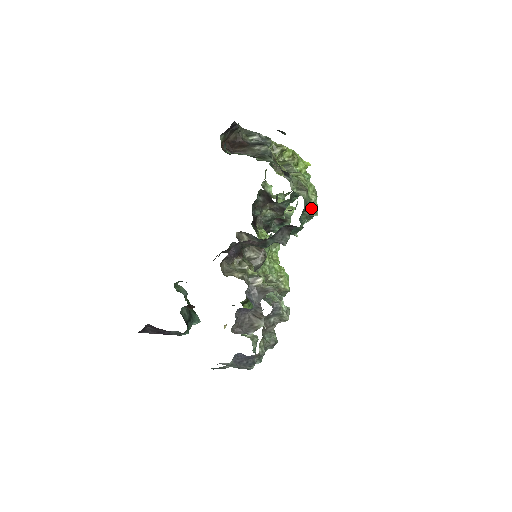
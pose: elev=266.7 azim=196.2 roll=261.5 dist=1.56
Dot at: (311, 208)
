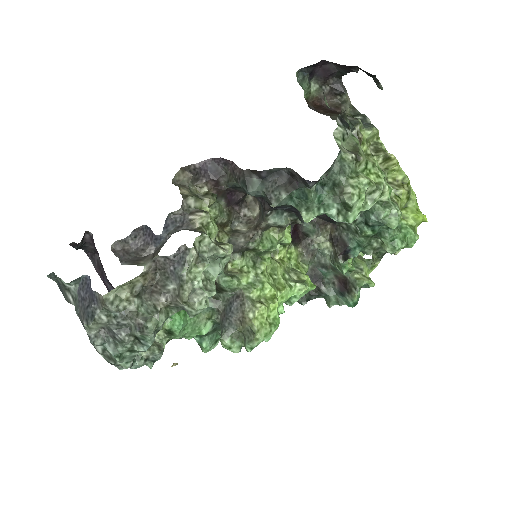
Dot at: (348, 185)
